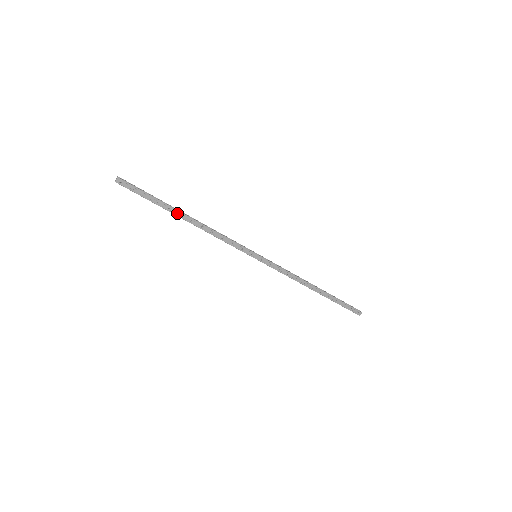
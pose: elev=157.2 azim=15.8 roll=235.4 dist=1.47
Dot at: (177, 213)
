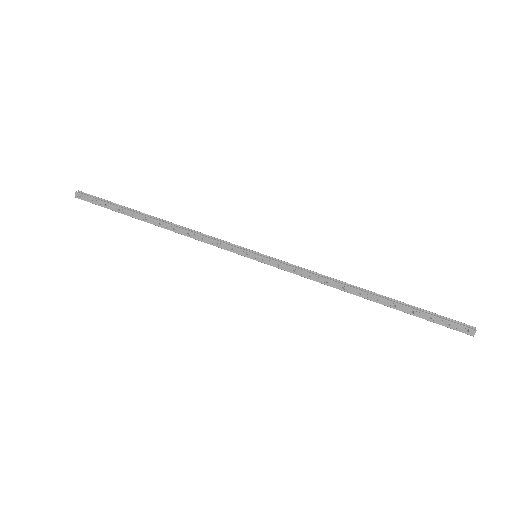
Dot at: (142, 218)
